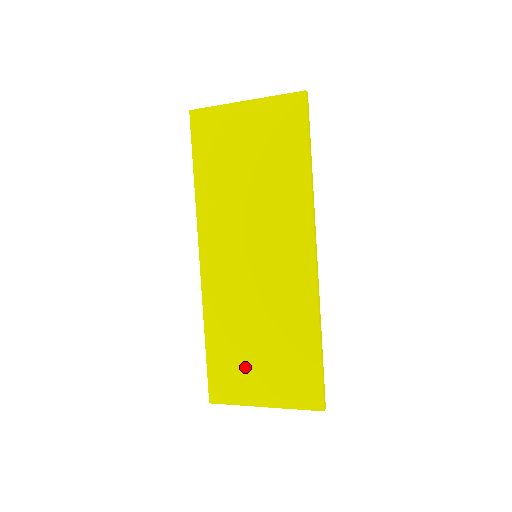
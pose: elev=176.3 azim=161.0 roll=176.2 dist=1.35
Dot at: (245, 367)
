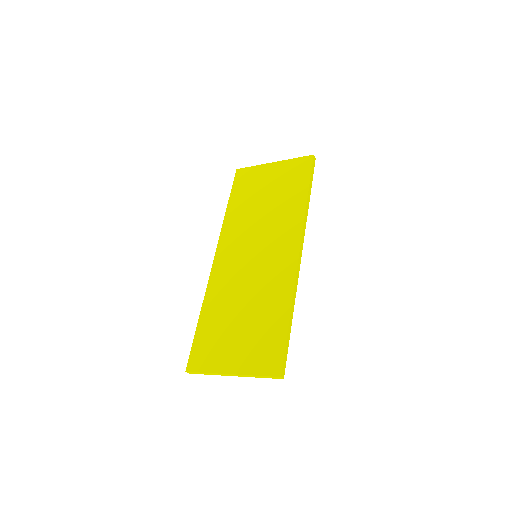
Dot at: (224, 339)
